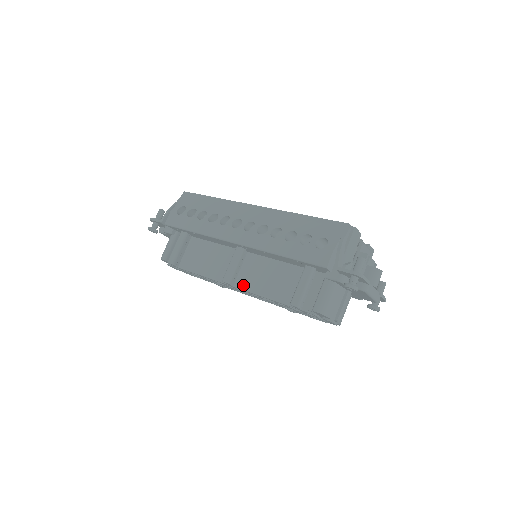
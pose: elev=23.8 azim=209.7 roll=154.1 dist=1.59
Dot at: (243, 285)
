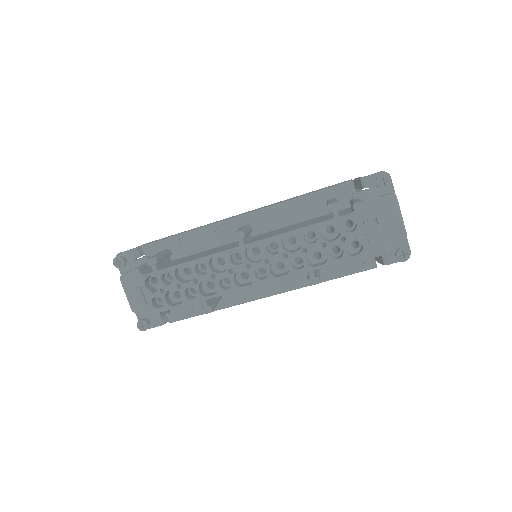
Dot at: (257, 240)
